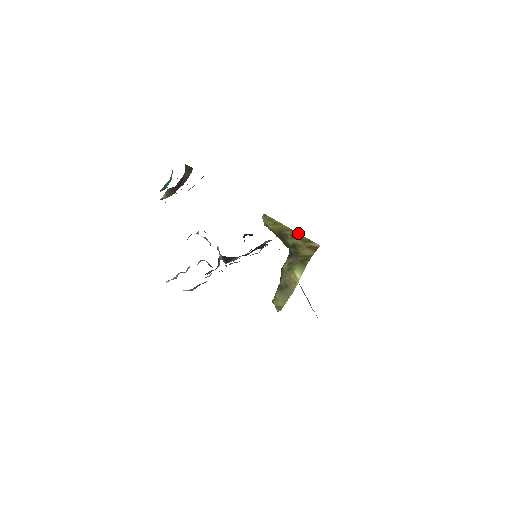
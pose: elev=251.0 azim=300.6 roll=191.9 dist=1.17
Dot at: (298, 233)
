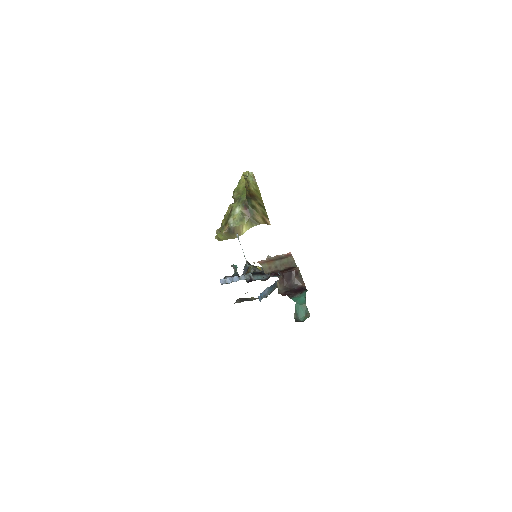
Dot at: occluded
